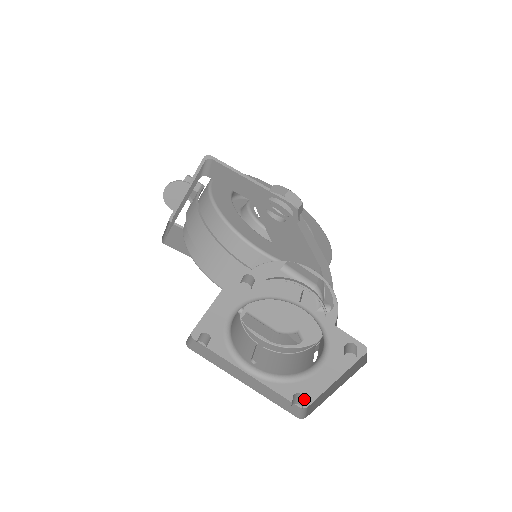
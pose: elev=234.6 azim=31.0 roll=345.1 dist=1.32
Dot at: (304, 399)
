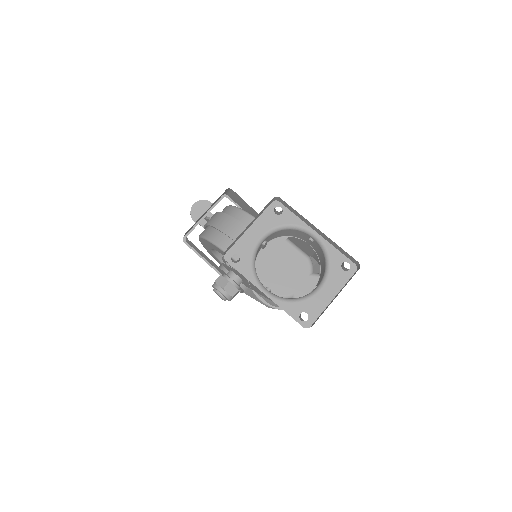
Dot at: (308, 318)
